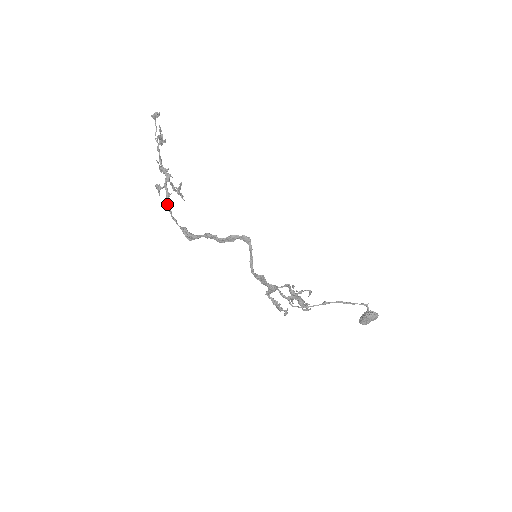
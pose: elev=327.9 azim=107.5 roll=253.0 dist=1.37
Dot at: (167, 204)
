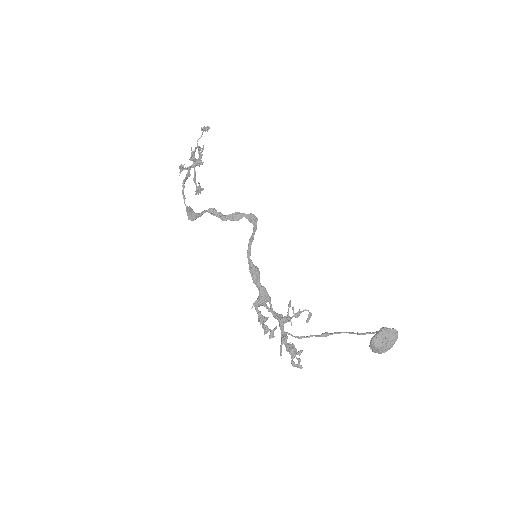
Dot at: (184, 179)
